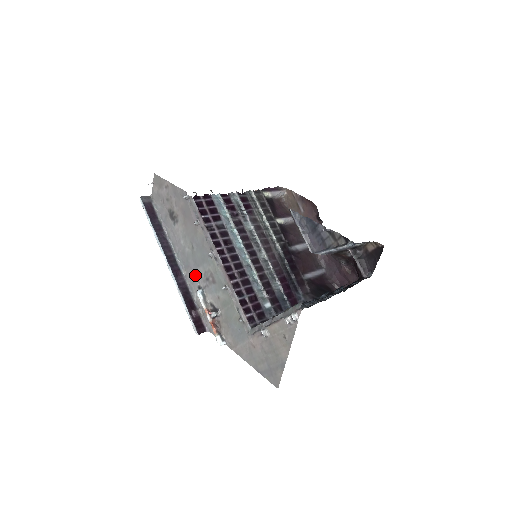
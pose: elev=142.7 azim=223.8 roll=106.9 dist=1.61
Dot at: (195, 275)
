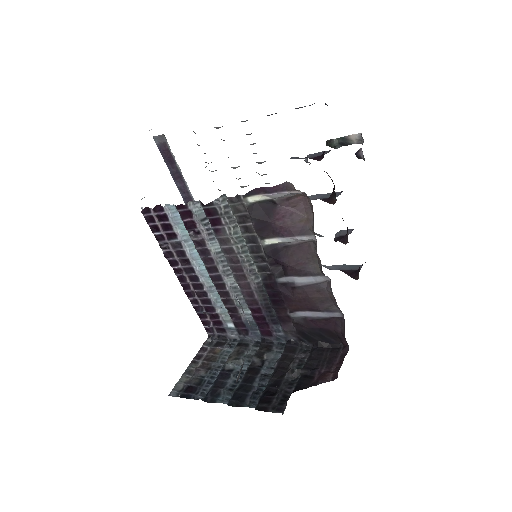
Dot at: occluded
